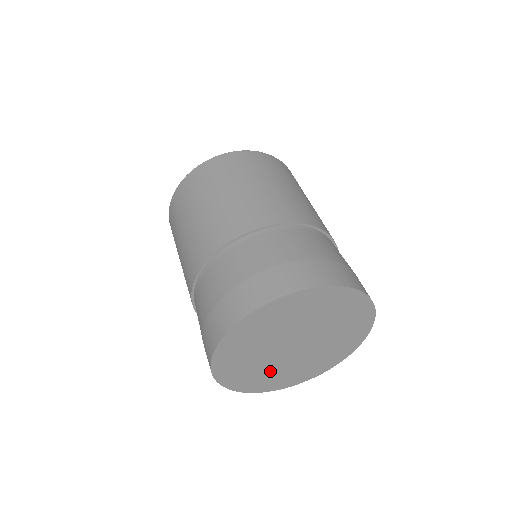
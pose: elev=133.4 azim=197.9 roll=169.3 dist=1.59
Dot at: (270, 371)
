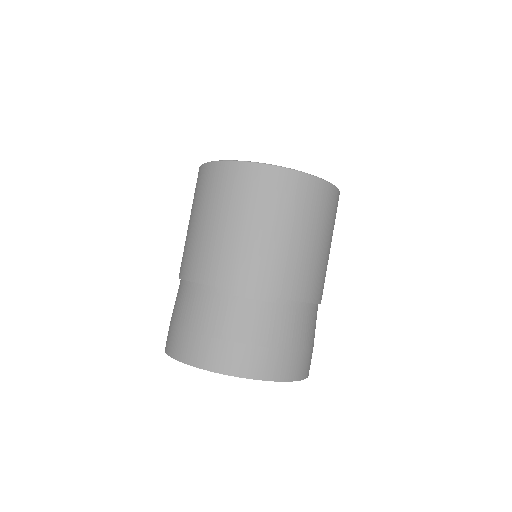
Dot at: occluded
